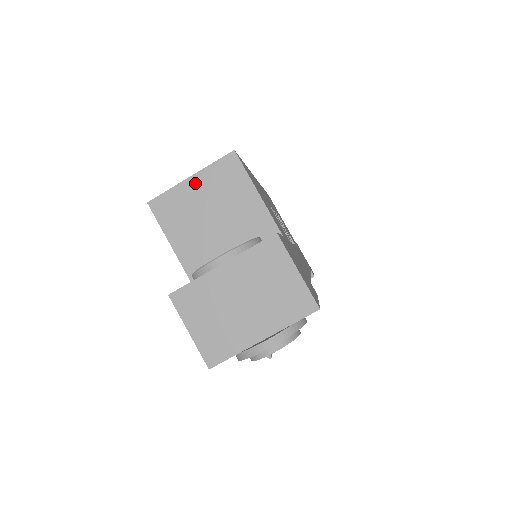
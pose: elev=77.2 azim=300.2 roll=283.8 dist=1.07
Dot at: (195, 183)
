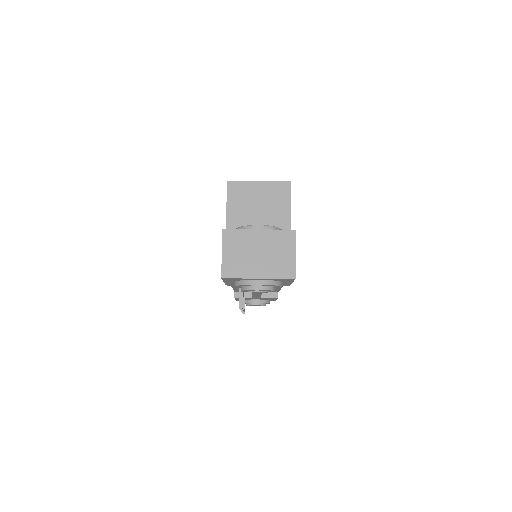
Dot at: (259, 186)
